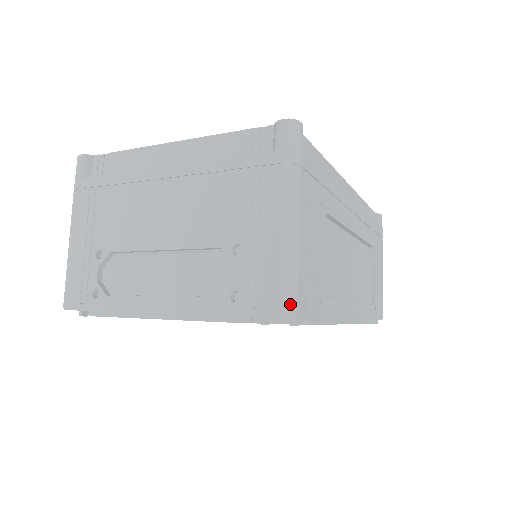
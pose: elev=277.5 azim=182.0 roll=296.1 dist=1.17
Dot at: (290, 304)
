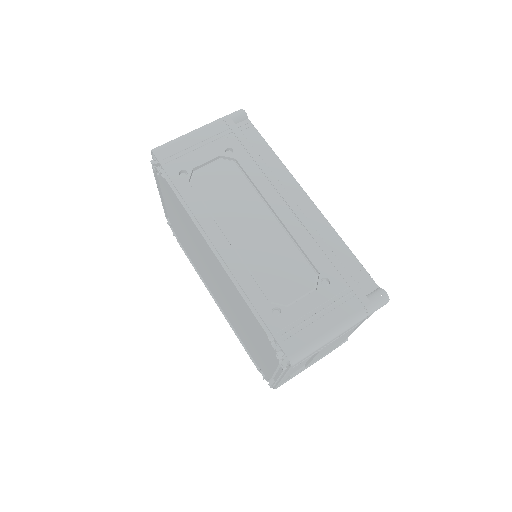
Dot at: (157, 147)
